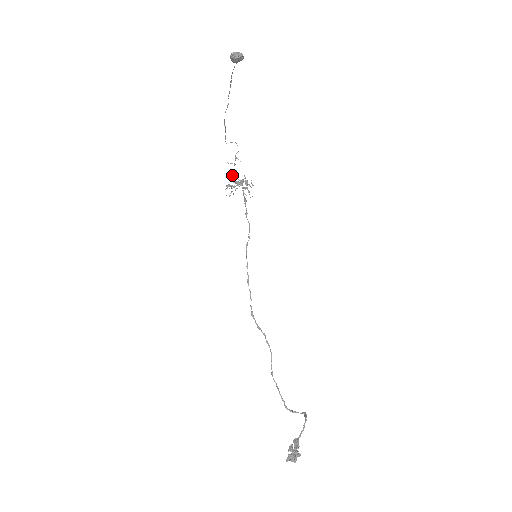
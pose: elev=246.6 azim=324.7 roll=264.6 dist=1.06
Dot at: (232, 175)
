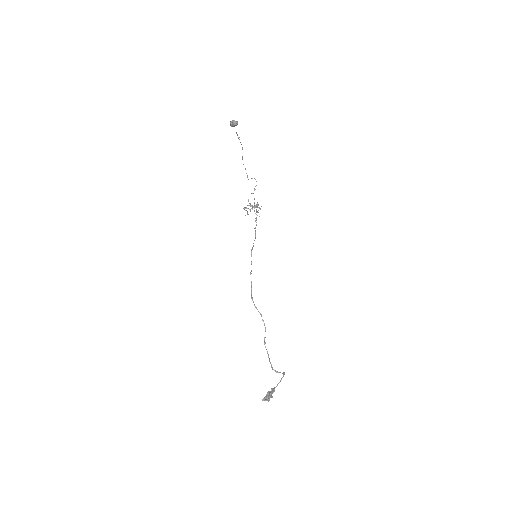
Dot at: (248, 201)
